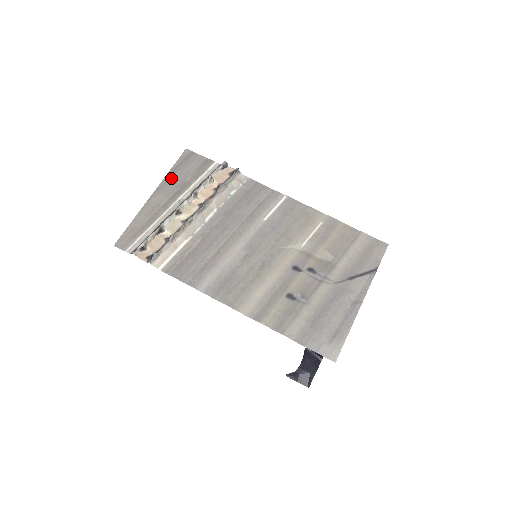
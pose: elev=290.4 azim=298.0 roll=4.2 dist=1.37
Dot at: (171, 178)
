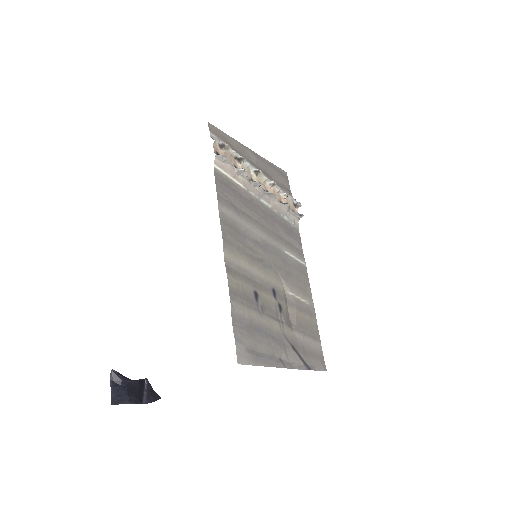
Dot at: (267, 164)
